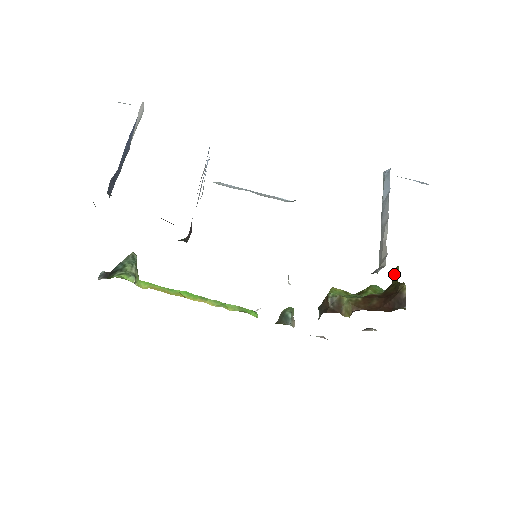
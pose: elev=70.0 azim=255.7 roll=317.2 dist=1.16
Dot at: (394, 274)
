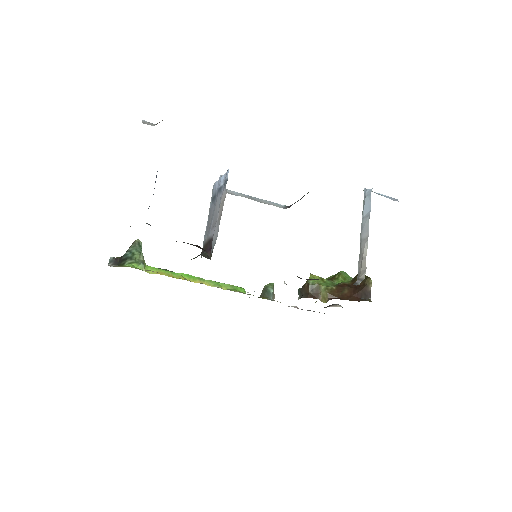
Dot at: occluded
